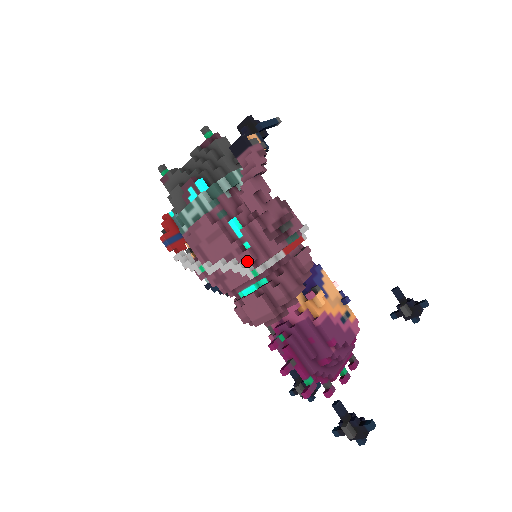
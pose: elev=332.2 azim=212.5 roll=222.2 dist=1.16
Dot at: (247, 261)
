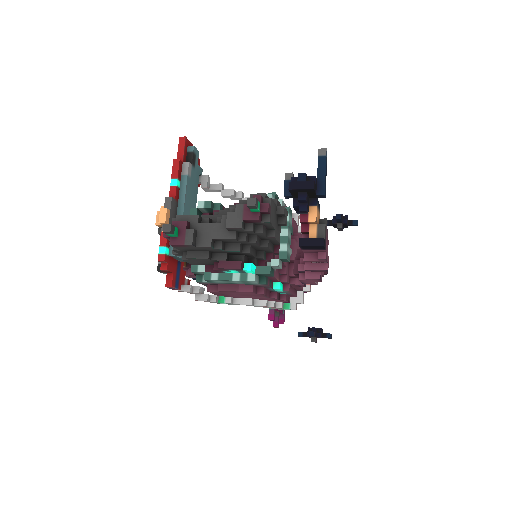
Dot at: (279, 301)
